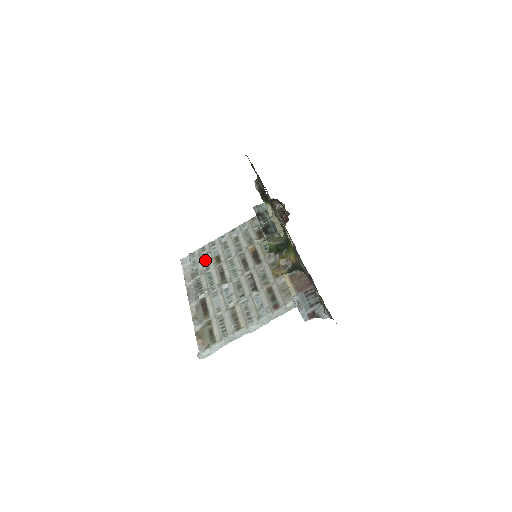
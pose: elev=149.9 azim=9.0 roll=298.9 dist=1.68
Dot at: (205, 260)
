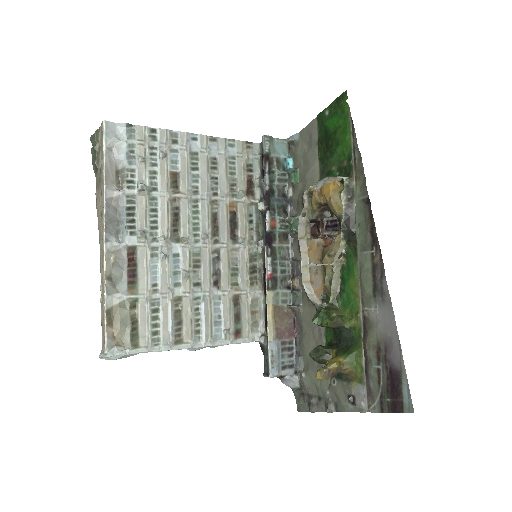
Dot at: (153, 164)
